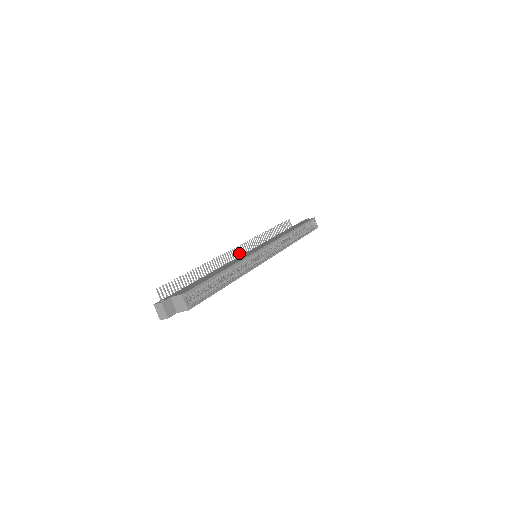
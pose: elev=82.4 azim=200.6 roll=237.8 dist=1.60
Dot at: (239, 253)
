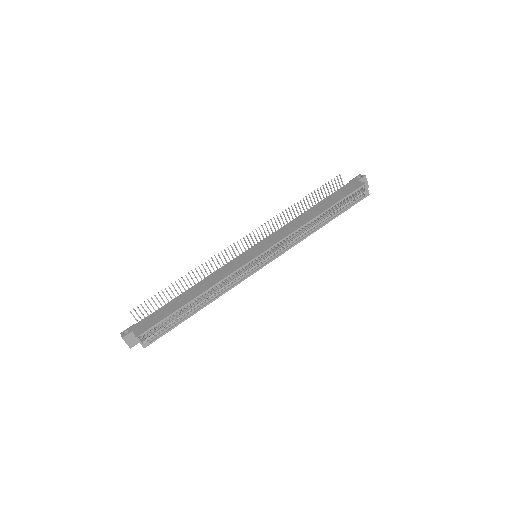
Dot at: (243, 245)
